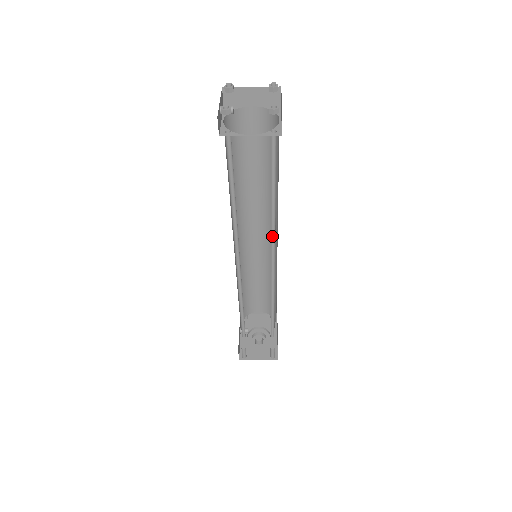
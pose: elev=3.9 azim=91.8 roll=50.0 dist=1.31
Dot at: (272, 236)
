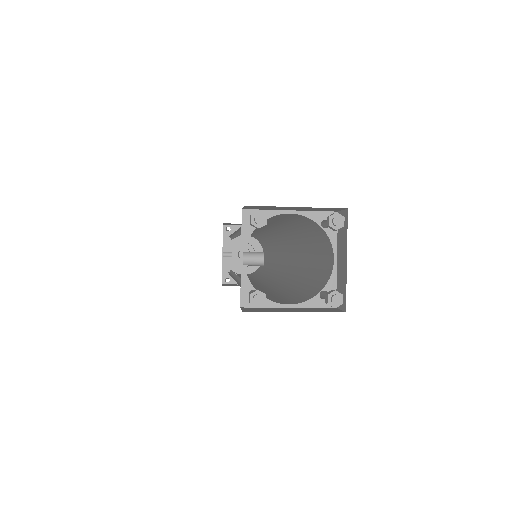
Dot at: (284, 277)
